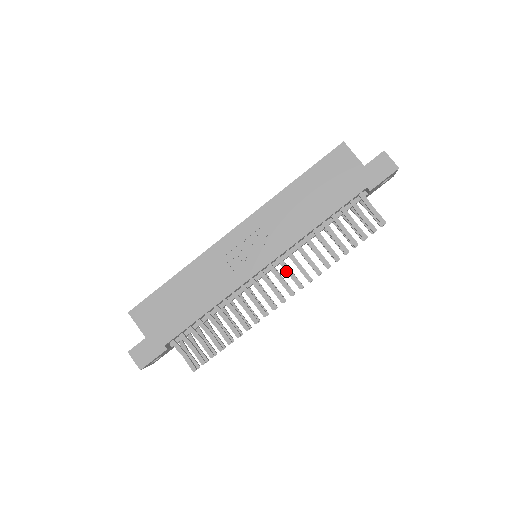
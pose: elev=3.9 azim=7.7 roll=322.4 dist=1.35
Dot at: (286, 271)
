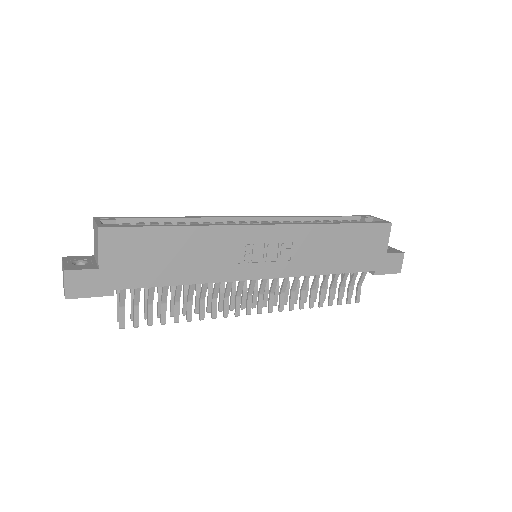
Dot at: (271, 290)
